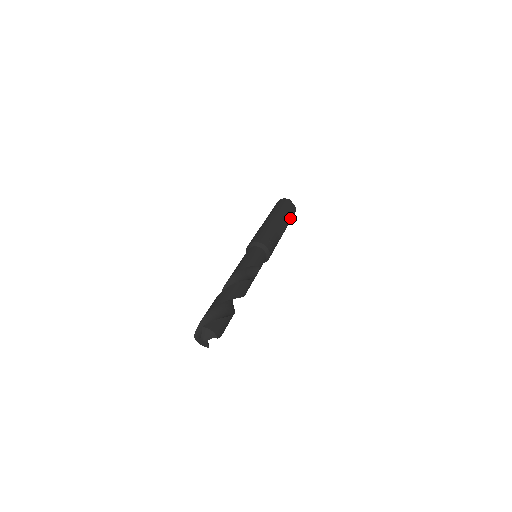
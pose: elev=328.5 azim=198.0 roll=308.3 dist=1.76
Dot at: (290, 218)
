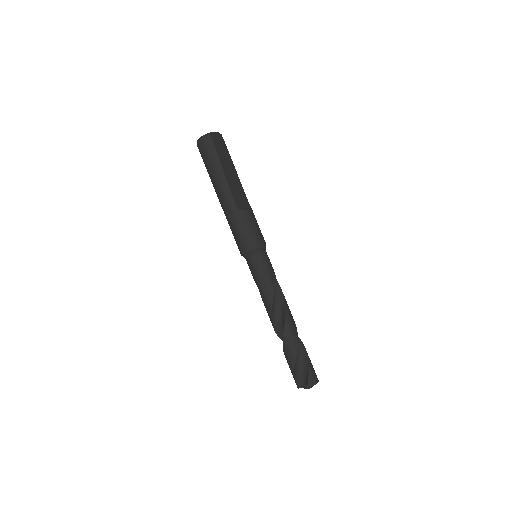
Dot at: (230, 160)
